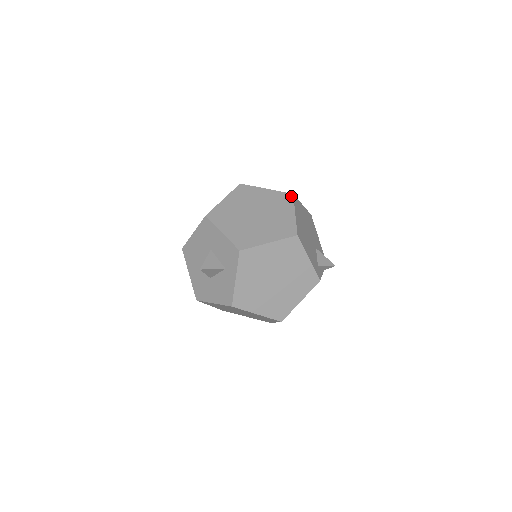
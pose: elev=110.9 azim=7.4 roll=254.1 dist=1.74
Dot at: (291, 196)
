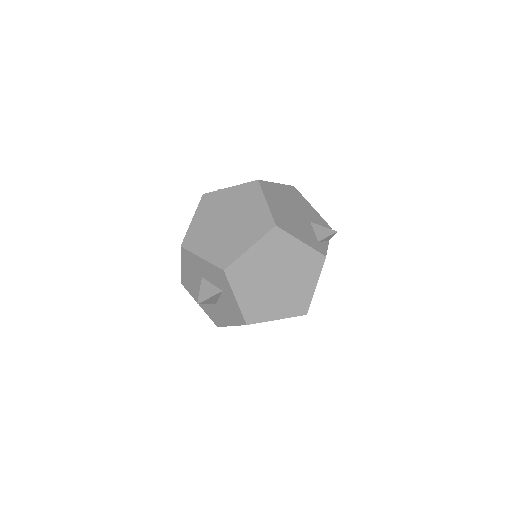
Dot at: (256, 183)
